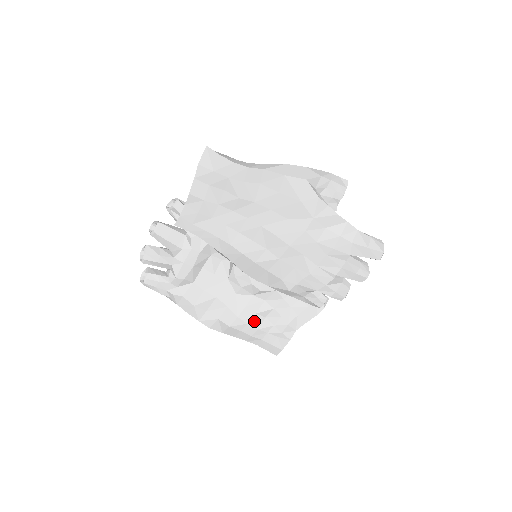
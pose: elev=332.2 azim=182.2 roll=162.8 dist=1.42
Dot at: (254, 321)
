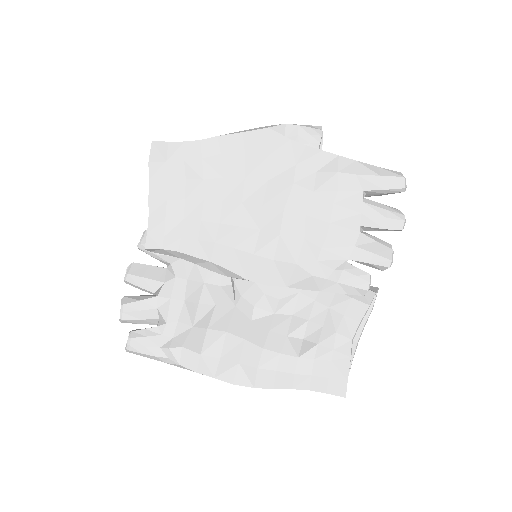
Dot at: (288, 347)
